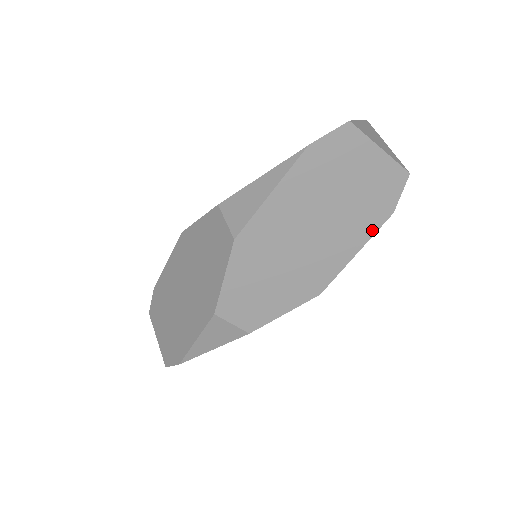
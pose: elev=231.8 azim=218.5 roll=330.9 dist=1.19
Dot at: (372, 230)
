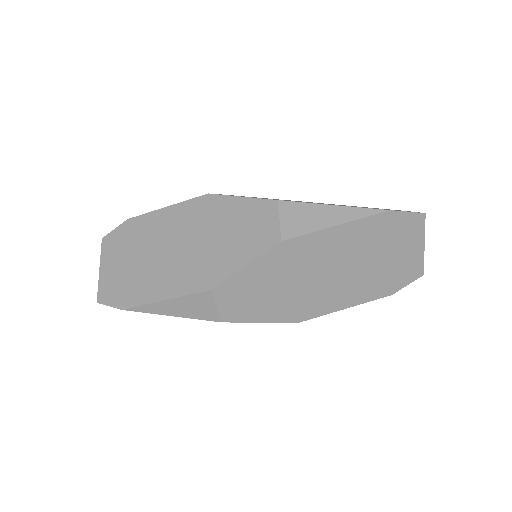
Dot at: (370, 298)
